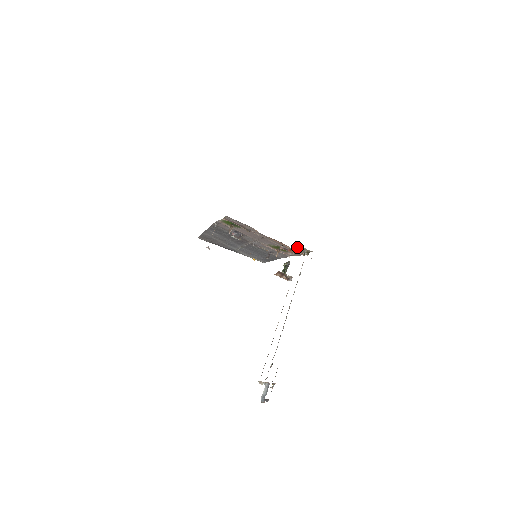
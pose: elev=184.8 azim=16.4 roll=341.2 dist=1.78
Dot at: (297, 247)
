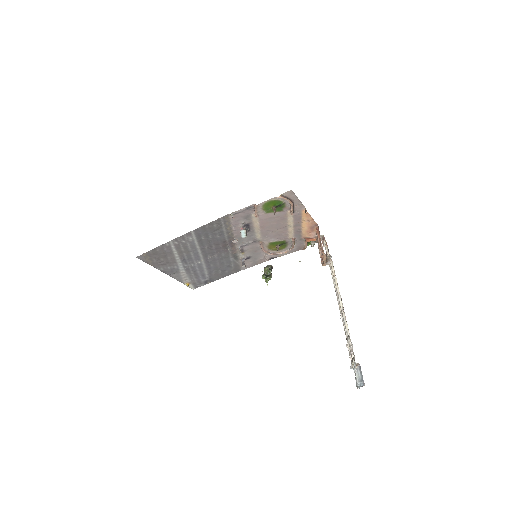
Dot at: occluded
